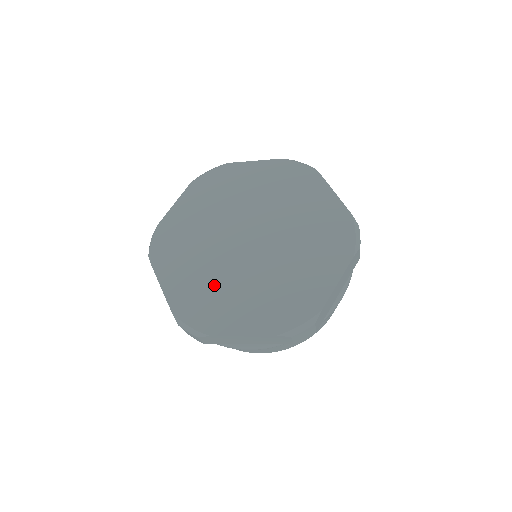
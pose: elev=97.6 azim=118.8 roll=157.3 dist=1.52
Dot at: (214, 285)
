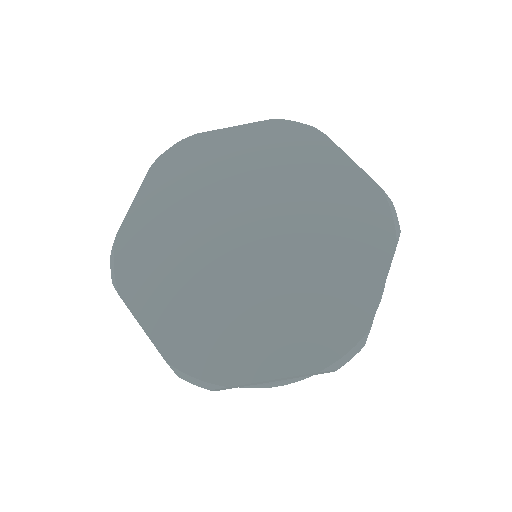
Dot at: (217, 313)
